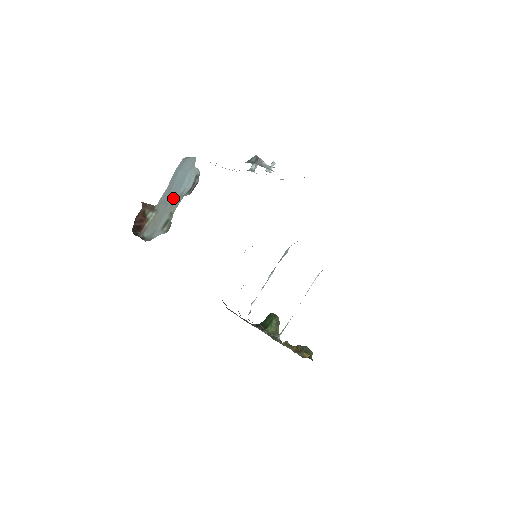
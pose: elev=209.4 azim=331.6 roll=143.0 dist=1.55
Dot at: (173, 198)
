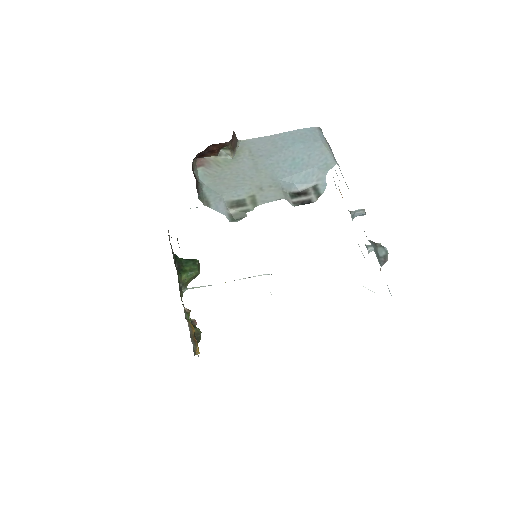
Dot at: (270, 174)
